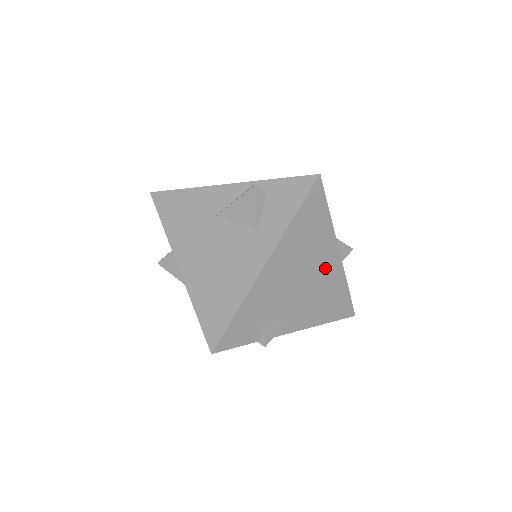
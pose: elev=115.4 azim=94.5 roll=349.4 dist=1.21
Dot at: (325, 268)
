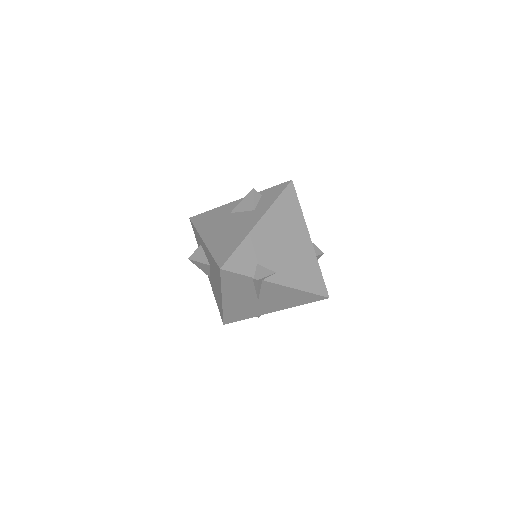
Dot at: (301, 245)
